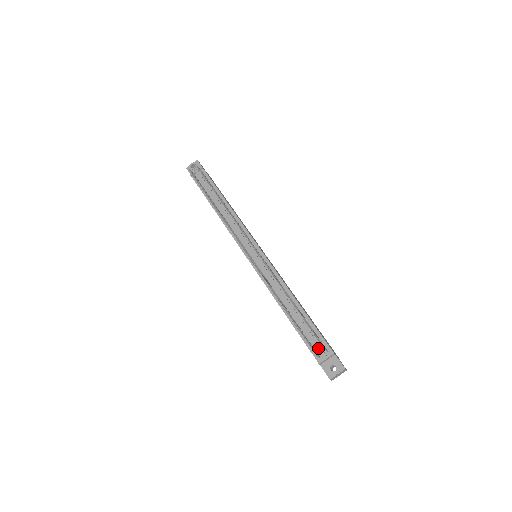
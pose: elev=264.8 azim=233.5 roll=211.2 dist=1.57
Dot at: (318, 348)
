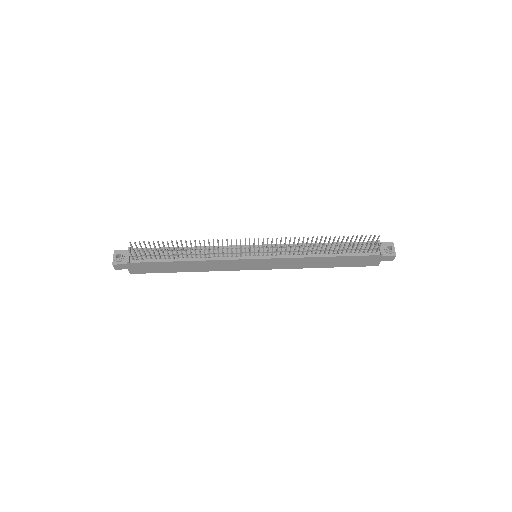
Dot at: occluded
